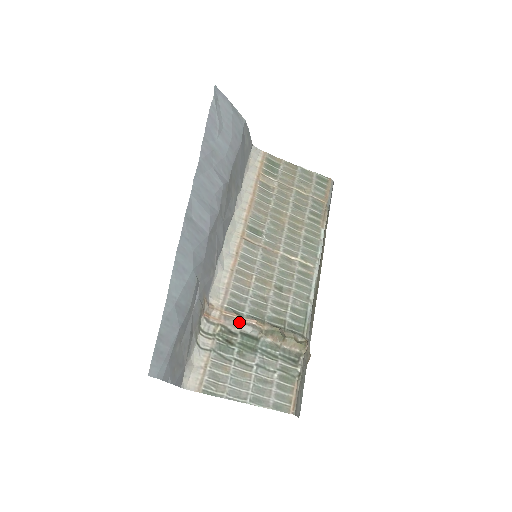
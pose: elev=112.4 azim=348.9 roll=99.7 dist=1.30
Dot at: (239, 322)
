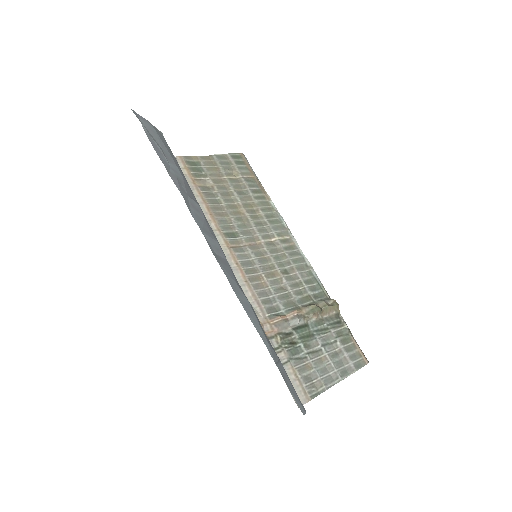
Dot at: (286, 321)
